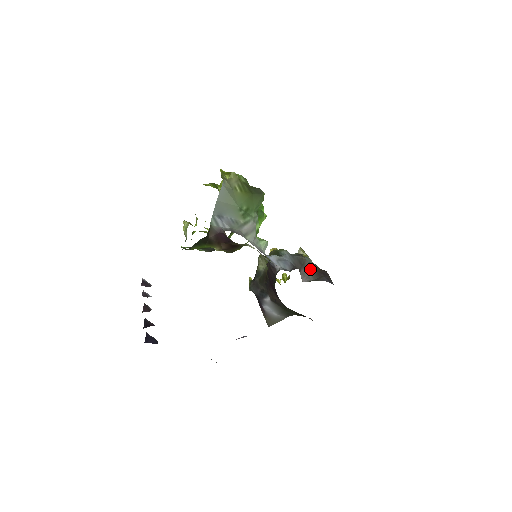
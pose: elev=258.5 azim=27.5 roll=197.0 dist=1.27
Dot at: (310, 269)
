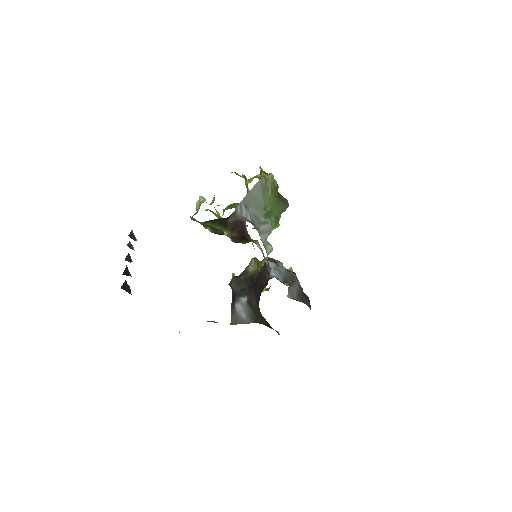
Dot at: (297, 289)
